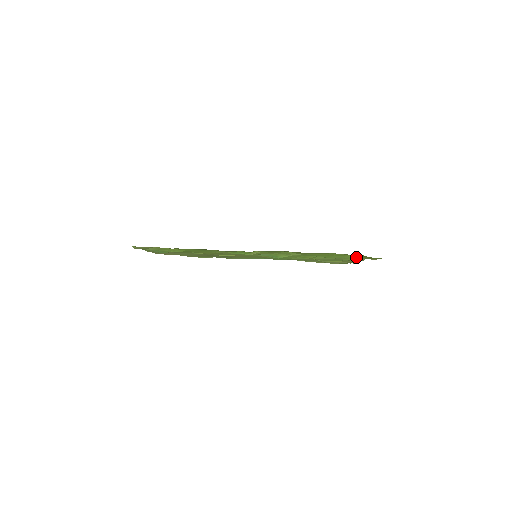
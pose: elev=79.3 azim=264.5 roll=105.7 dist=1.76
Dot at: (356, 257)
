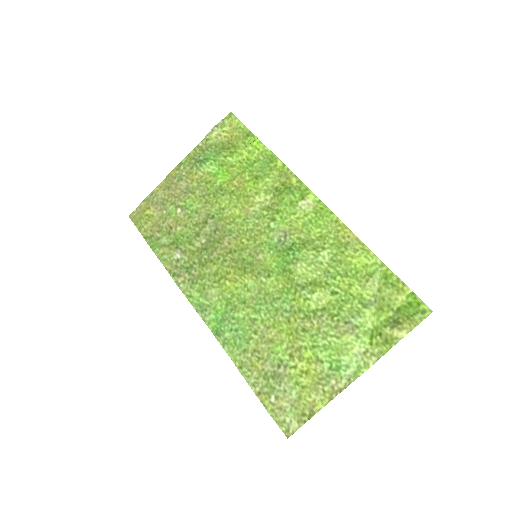
Dot at: (366, 341)
